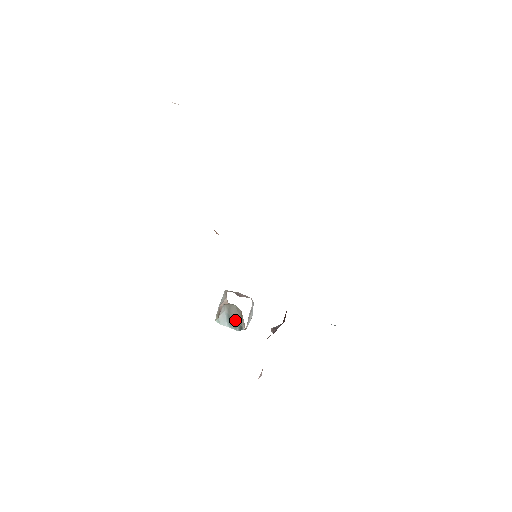
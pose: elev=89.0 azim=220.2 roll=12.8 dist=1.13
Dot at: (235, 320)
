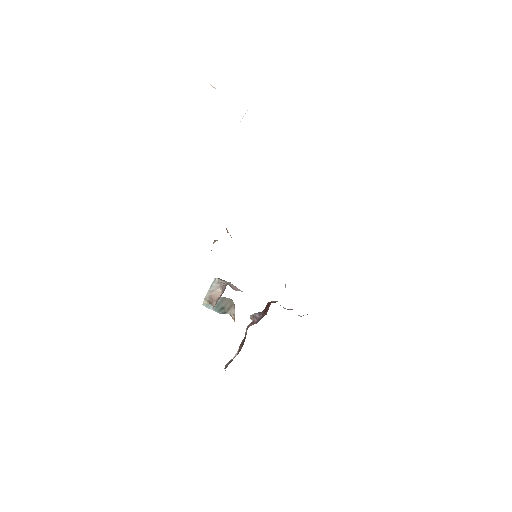
Dot at: (223, 307)
